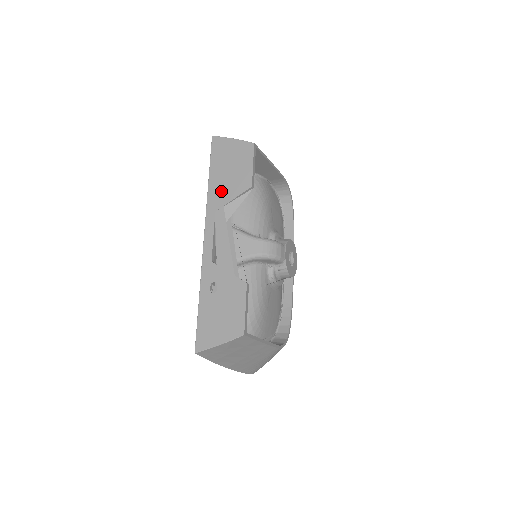
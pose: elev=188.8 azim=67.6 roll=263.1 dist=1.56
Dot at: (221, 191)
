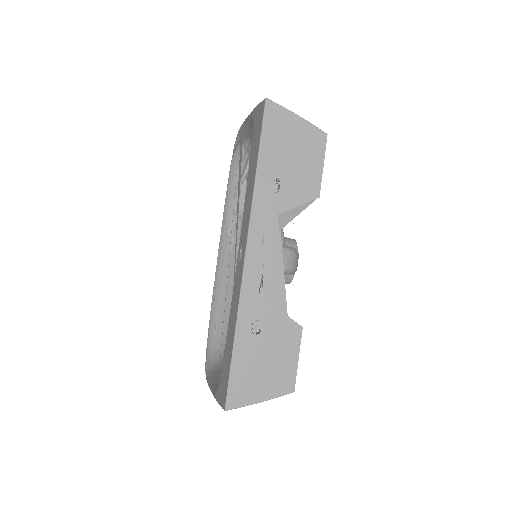
Dot at: occluded
